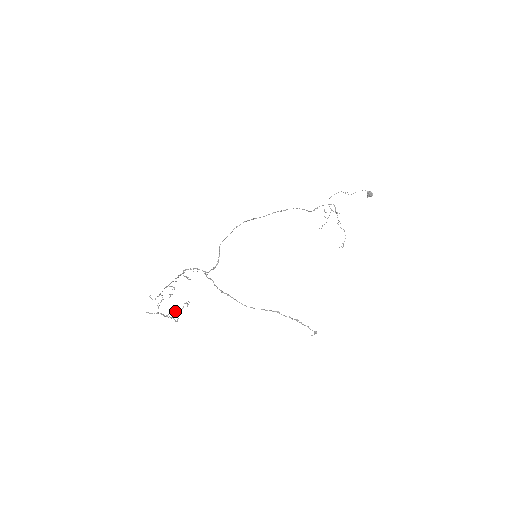
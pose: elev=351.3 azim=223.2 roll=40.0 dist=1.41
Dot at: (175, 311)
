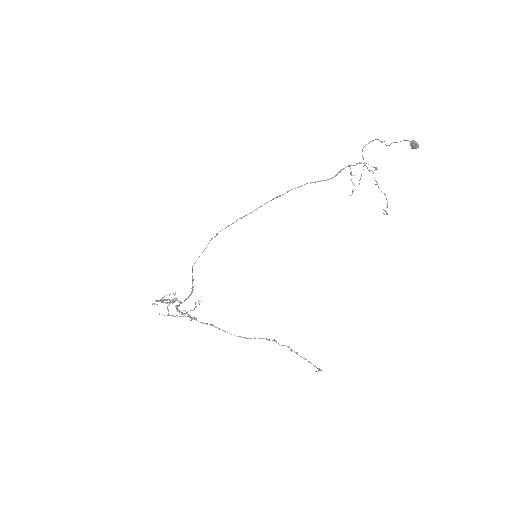
Dot at: (187, 312)
